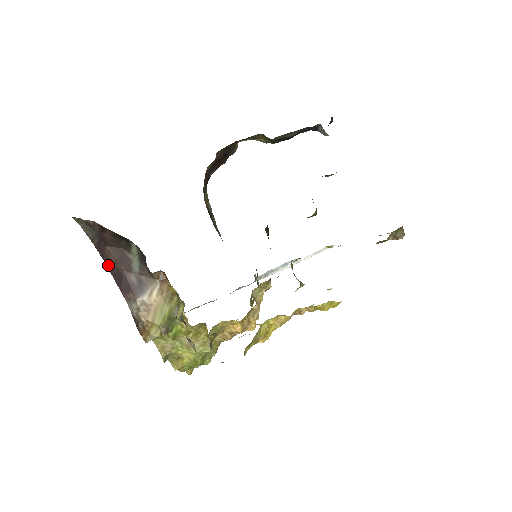
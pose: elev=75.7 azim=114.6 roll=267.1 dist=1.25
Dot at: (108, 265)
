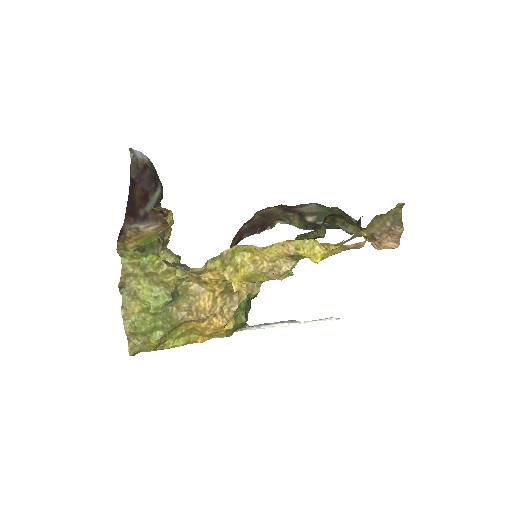
Dot at: (130, 194)
